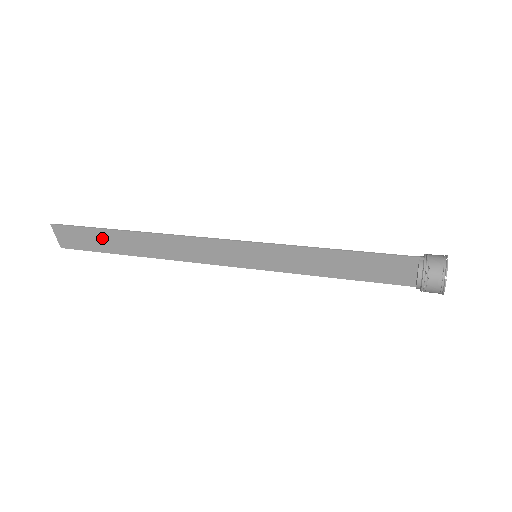
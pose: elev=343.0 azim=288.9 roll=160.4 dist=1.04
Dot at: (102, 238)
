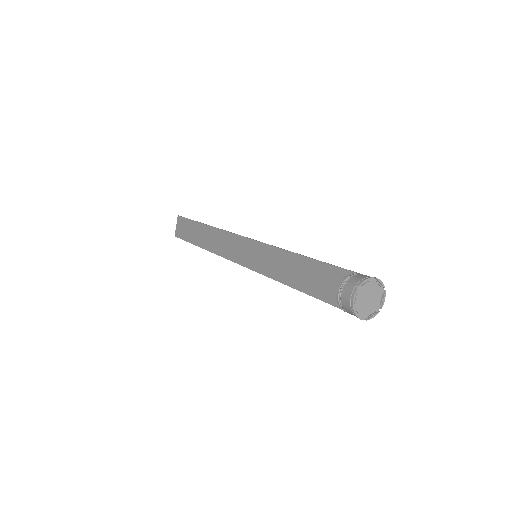
Dot at: (193, 229)
